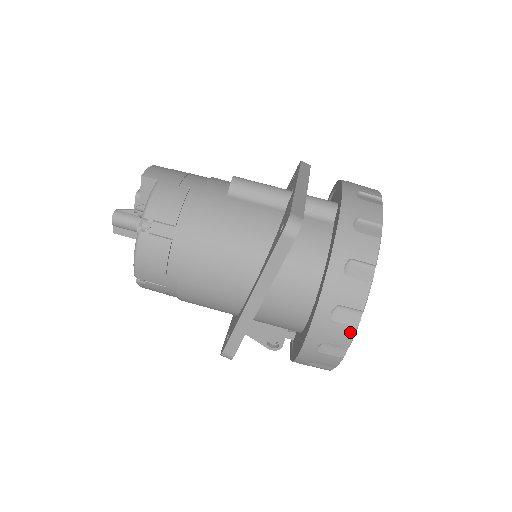
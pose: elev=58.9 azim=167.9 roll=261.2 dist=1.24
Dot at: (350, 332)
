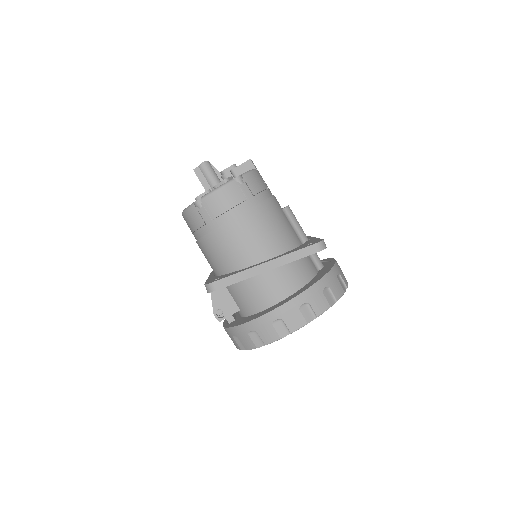
Dot at: (301, 323)
